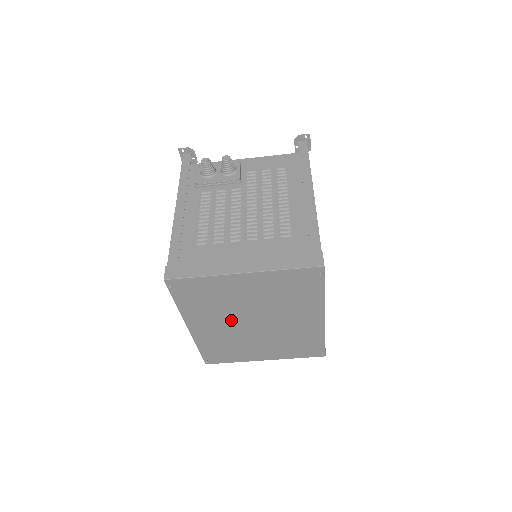
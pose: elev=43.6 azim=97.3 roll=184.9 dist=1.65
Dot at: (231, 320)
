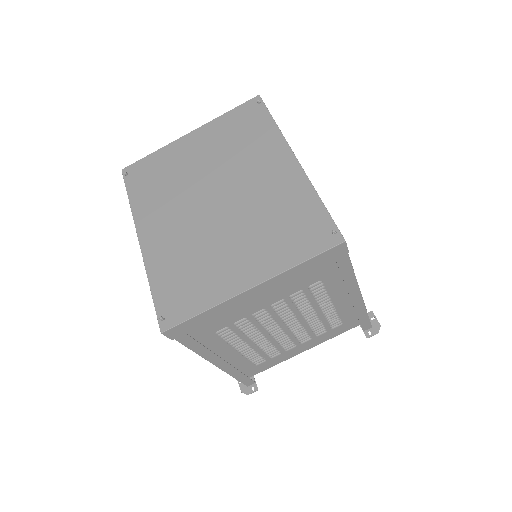
Dot at: (187, 205)
